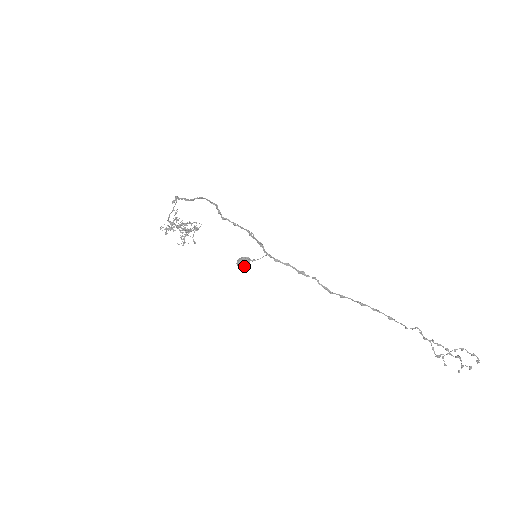
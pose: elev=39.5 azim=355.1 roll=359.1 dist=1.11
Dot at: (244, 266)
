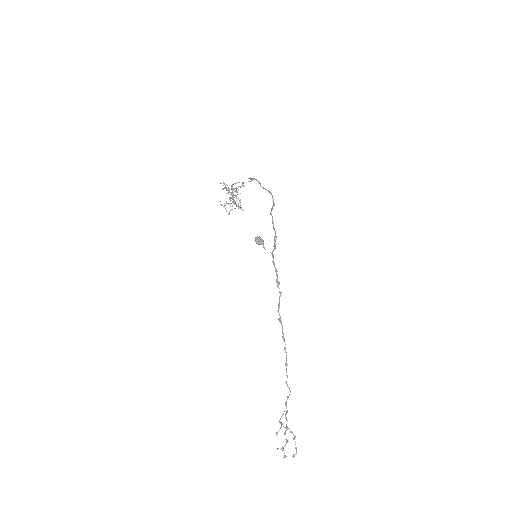
Dot at: (257, 243)
